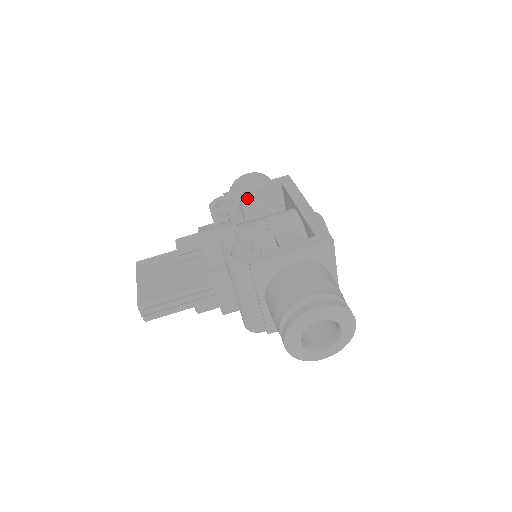
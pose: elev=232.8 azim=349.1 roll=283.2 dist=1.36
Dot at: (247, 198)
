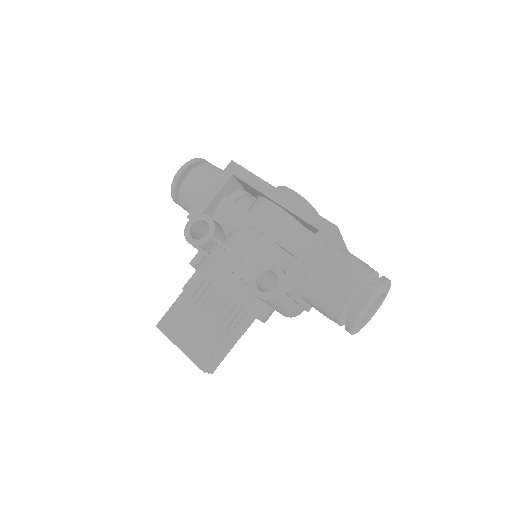
Dot at: (211, 208)
